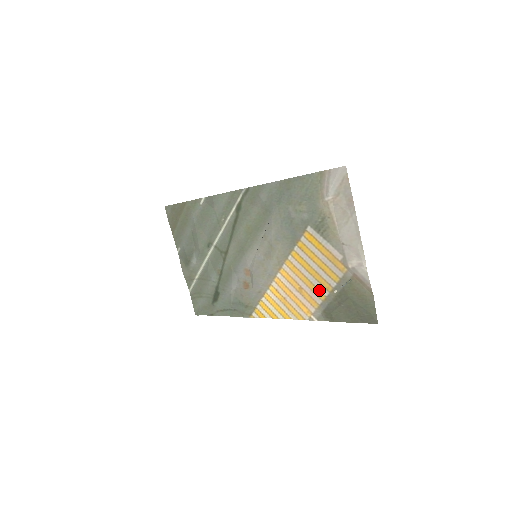
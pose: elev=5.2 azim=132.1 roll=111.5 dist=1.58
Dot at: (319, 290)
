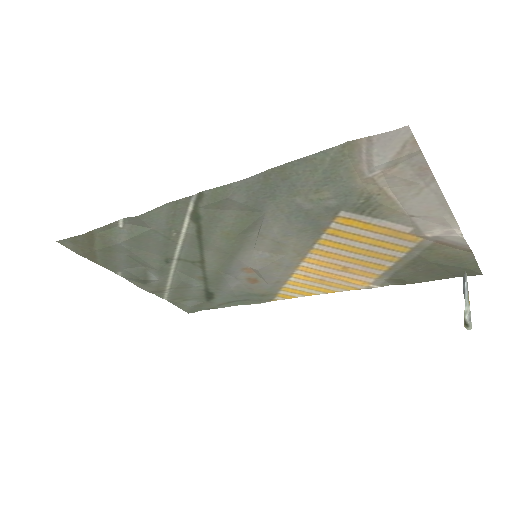
Dot at: (377, 264)
